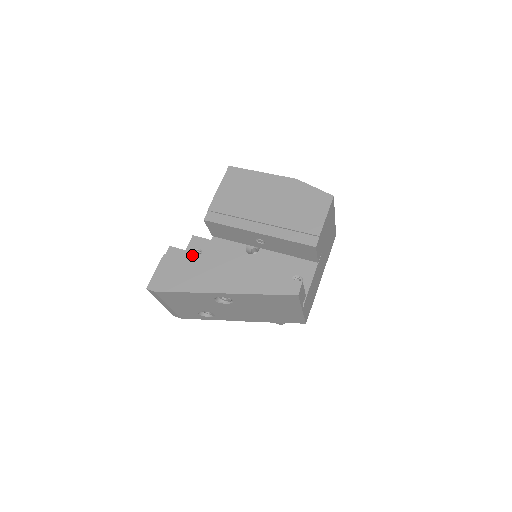
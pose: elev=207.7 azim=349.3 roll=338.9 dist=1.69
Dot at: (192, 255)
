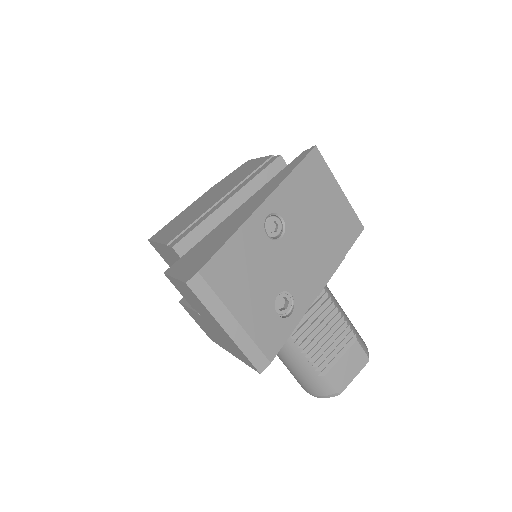
Dot at: (196, 246)
